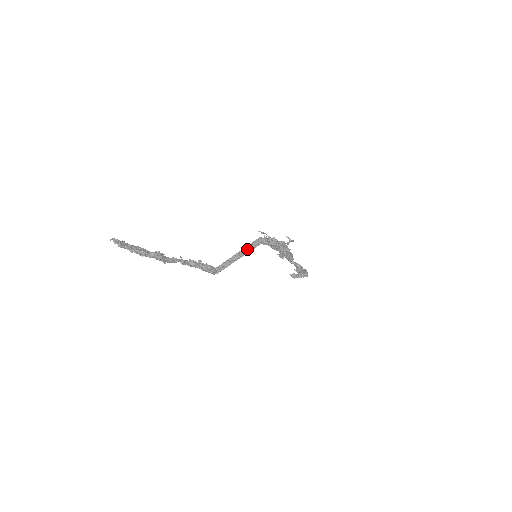
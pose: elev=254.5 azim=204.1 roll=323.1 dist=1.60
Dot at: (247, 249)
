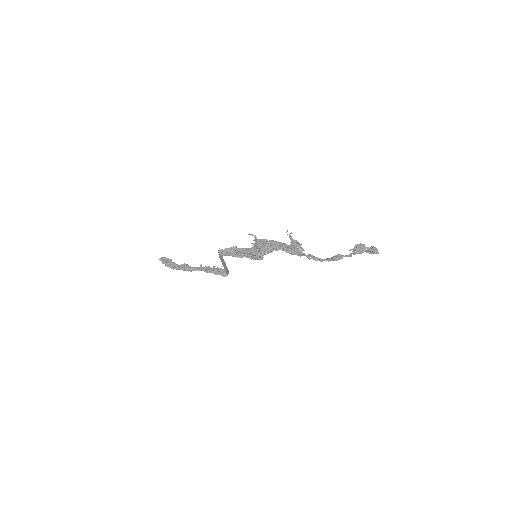
Dot at: (221, 259)
